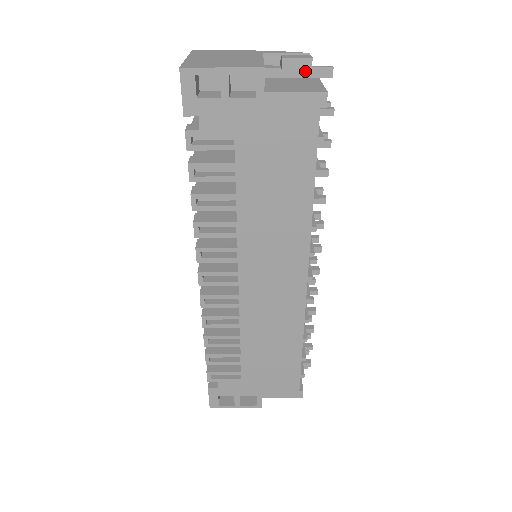
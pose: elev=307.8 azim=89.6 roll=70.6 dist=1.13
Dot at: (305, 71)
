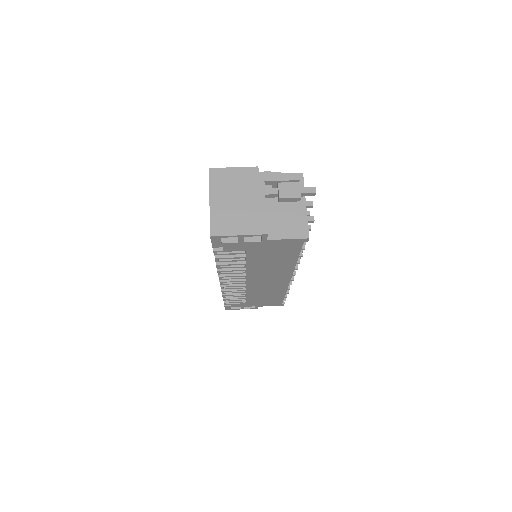
Dot at: occluded
